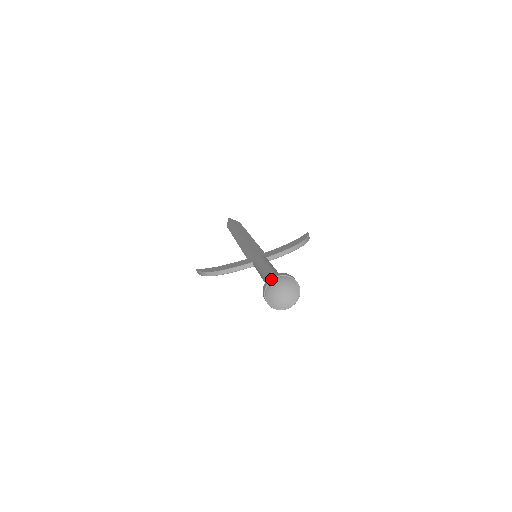
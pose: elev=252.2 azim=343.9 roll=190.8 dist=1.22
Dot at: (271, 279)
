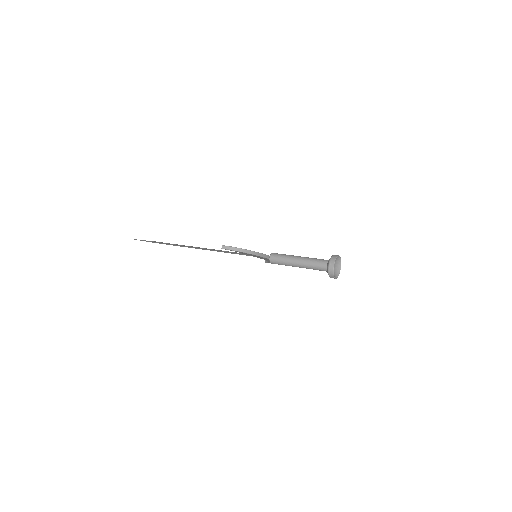
Dot at: (338, 255)
